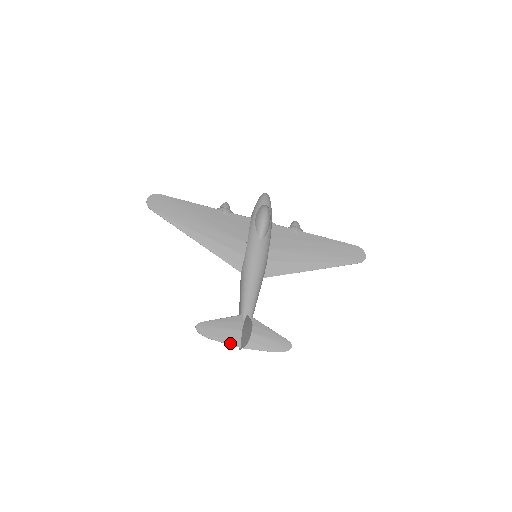
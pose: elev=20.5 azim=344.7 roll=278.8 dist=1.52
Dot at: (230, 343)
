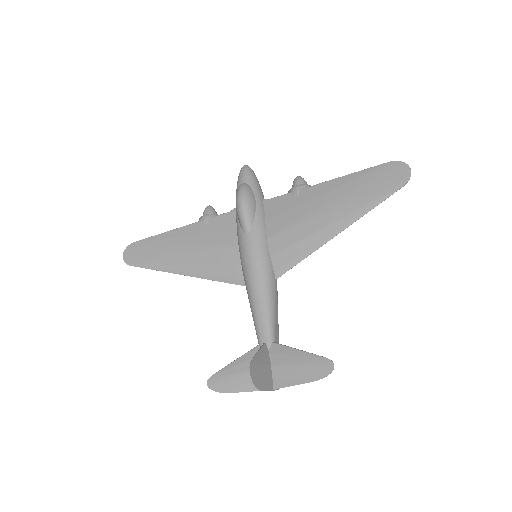
Dot at: (255, 389)
